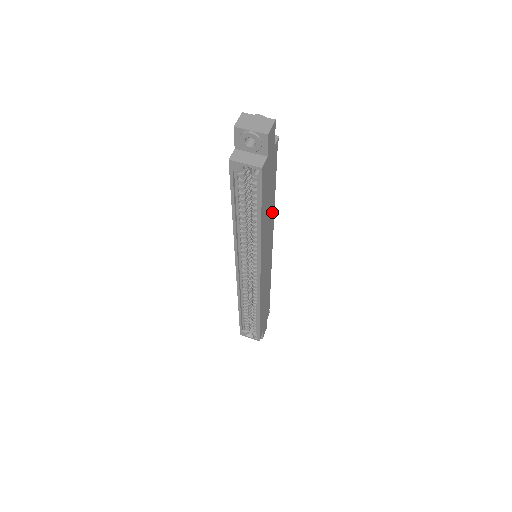
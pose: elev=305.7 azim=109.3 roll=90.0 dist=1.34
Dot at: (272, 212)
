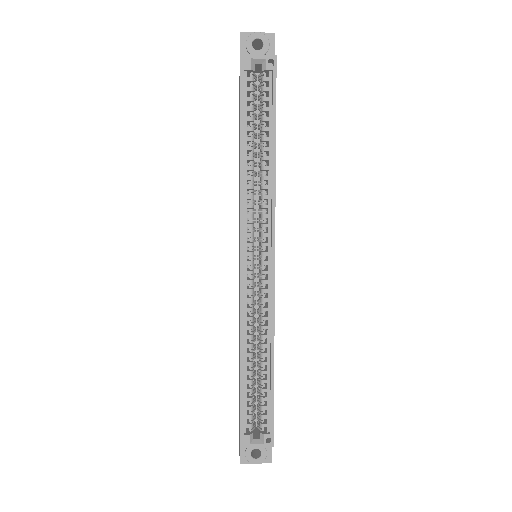
Dot at: occluded
